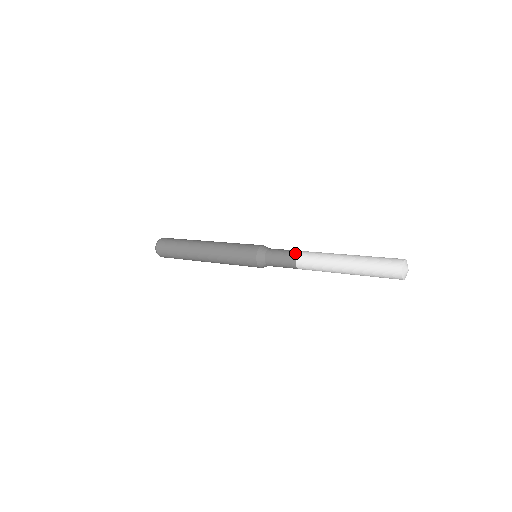
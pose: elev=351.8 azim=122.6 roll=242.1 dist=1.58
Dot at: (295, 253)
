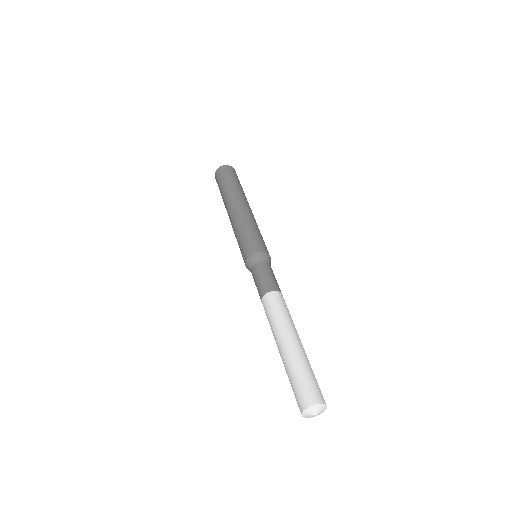
Dot at: (262, 294)
